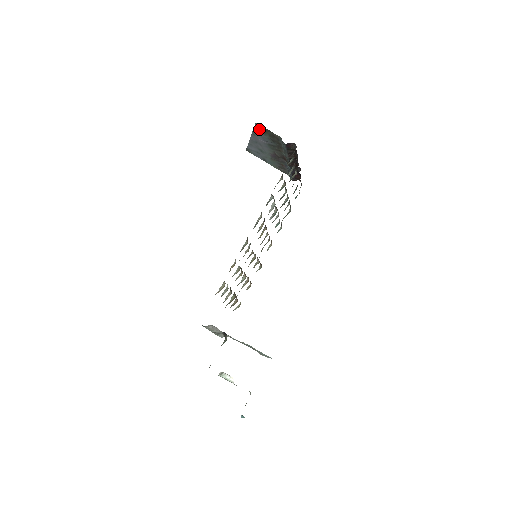
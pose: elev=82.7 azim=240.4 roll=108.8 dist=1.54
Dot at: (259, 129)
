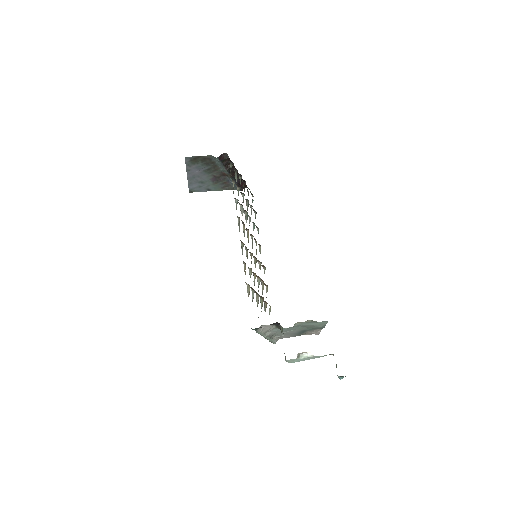
Dot at: (190, 162)
